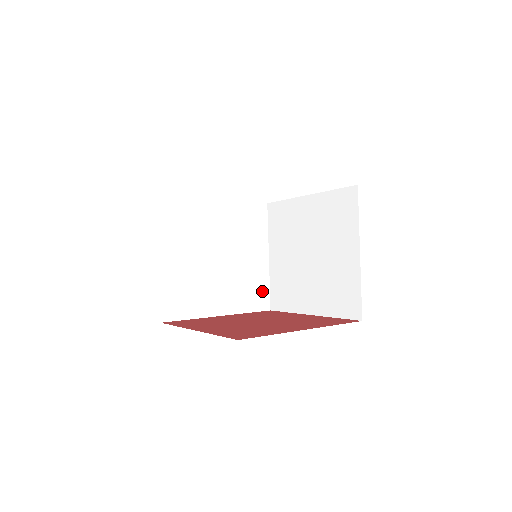
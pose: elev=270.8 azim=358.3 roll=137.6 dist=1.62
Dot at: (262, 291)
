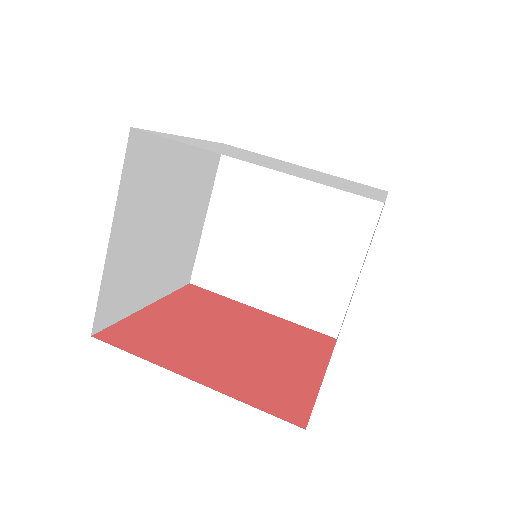
Dot at: (190, 261)
